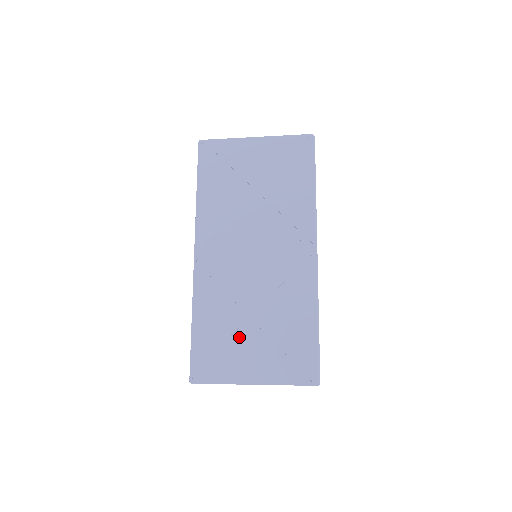
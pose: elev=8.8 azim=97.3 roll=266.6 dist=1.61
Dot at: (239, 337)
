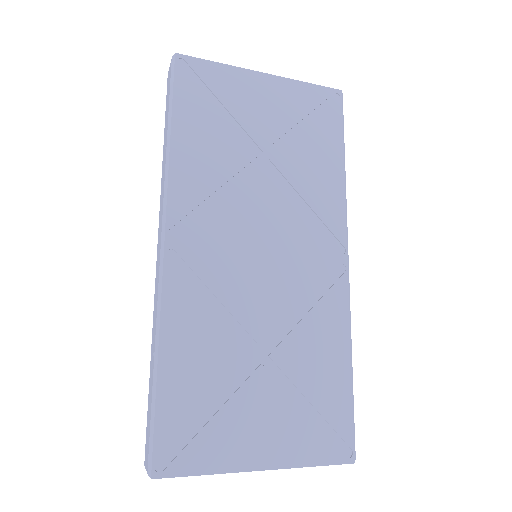
Dot at: (238, 390)
